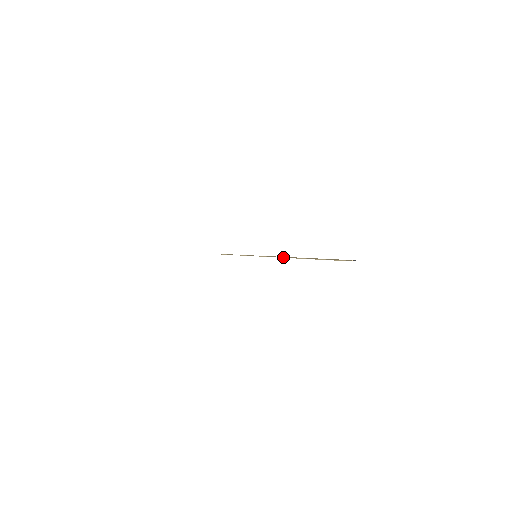
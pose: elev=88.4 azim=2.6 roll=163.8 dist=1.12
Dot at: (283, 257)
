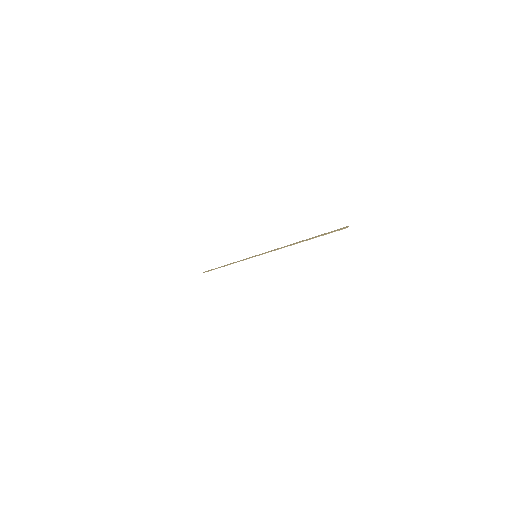
Dot at: occluded
